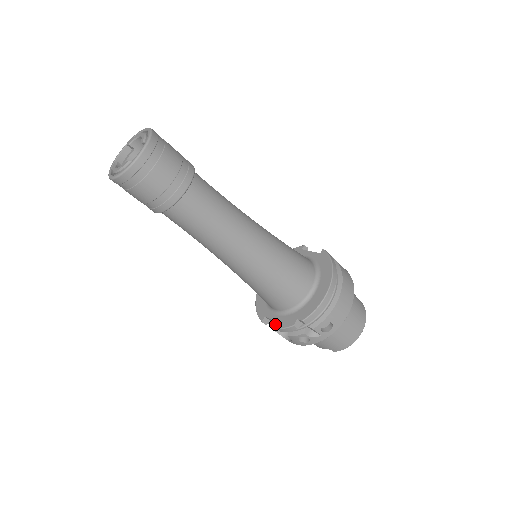
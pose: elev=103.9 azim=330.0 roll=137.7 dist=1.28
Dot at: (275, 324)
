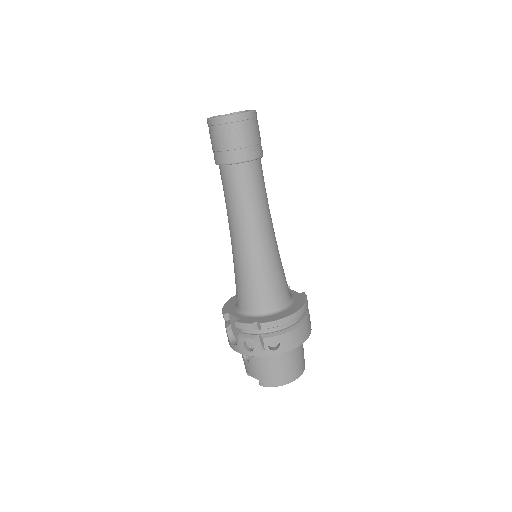
Dot at: (231, 326)
